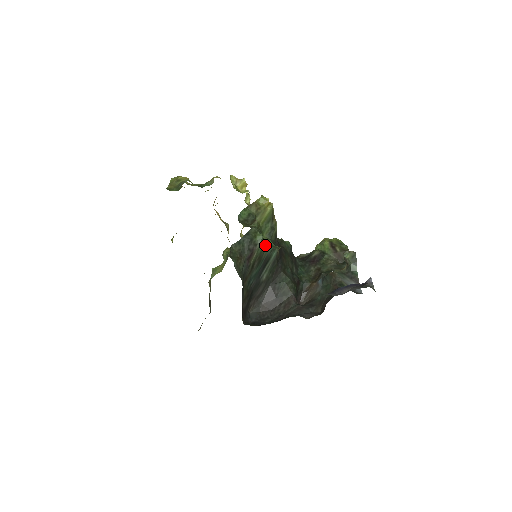
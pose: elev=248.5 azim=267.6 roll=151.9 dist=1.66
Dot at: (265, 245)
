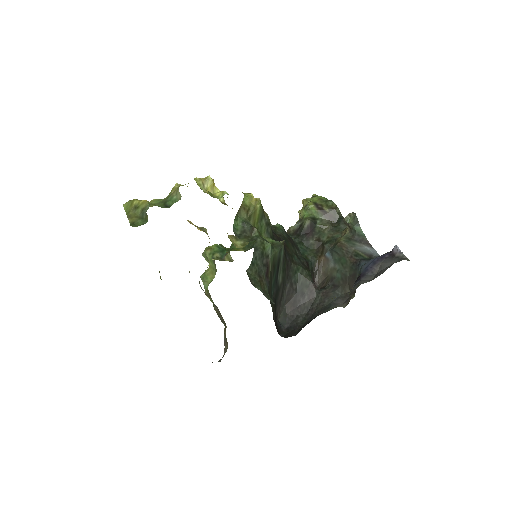
Dot at: (274, 250)
